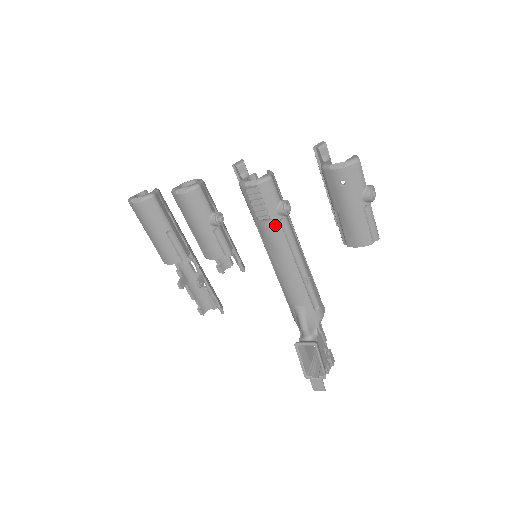
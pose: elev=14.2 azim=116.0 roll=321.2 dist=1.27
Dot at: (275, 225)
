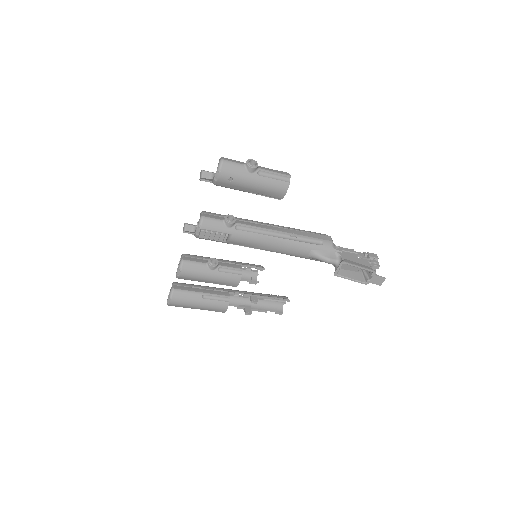
Dot at: (237, 234)
